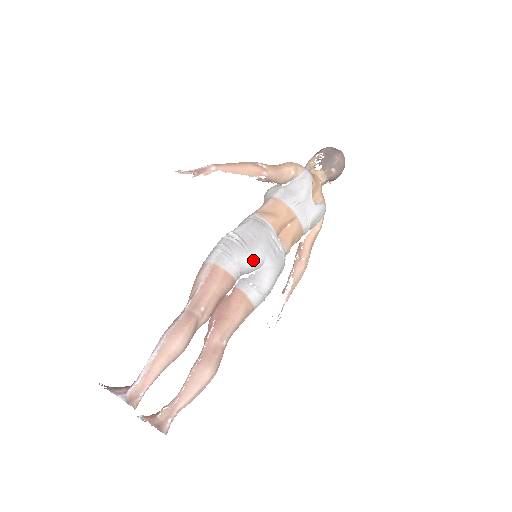
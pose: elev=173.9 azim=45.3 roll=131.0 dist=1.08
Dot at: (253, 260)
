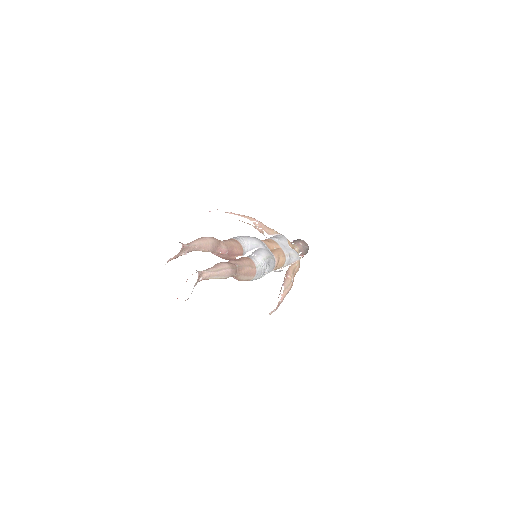
Dot at: (253, 240)
